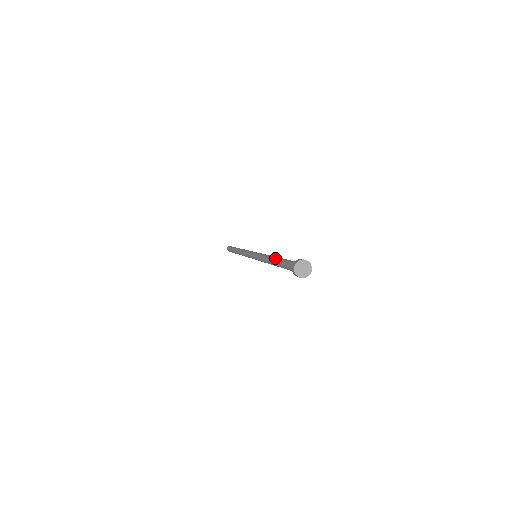
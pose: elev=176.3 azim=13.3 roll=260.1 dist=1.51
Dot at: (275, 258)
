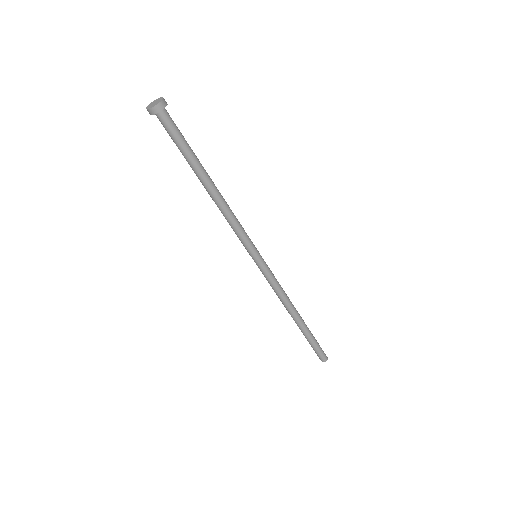
Dot at: occluded
